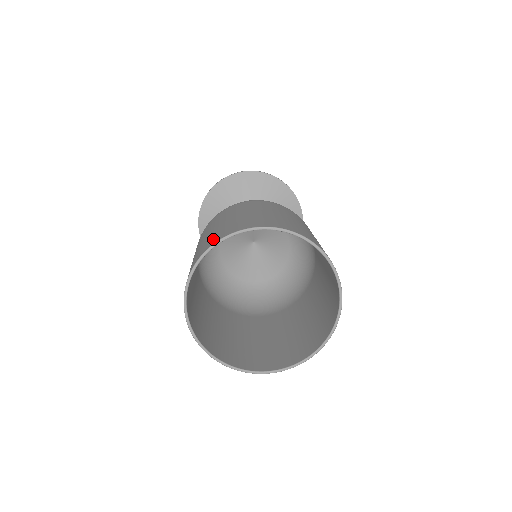
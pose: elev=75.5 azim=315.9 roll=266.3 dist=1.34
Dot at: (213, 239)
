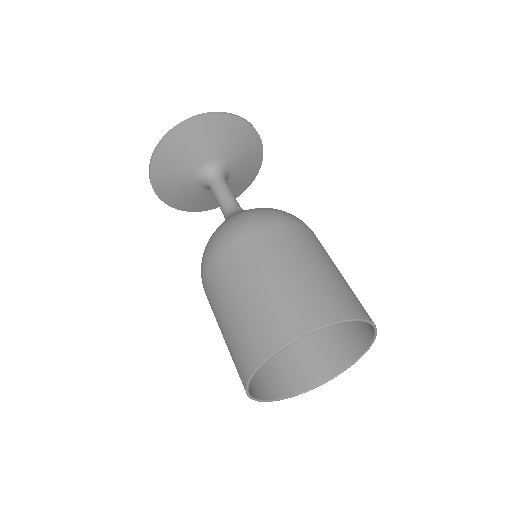
Dot at: (283, 326)
